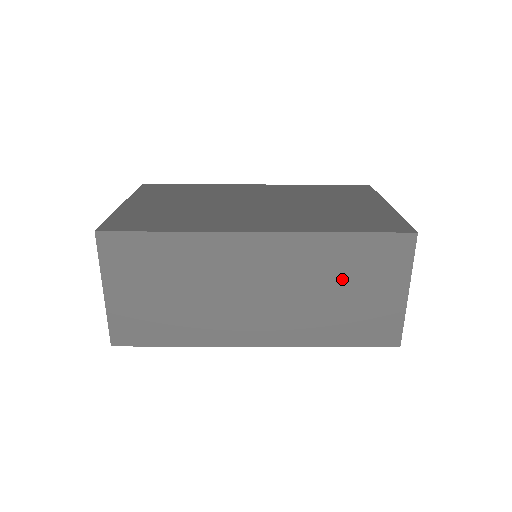
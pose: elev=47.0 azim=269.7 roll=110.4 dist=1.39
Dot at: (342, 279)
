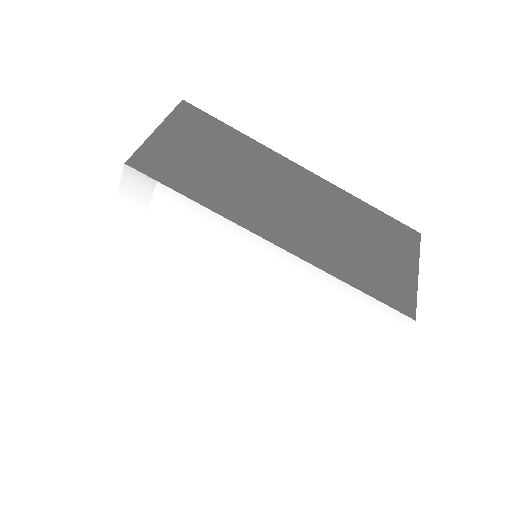
Dot at: (365, 233)
